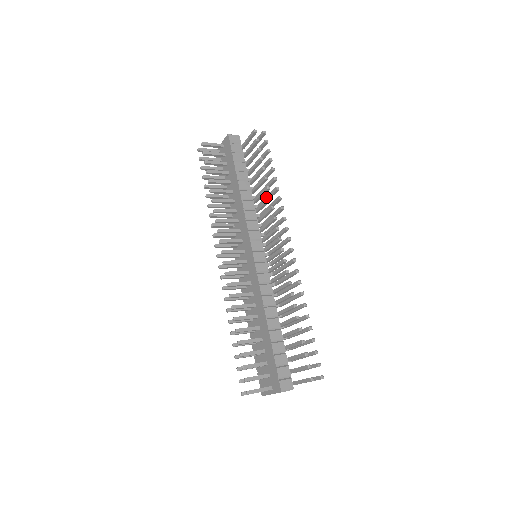
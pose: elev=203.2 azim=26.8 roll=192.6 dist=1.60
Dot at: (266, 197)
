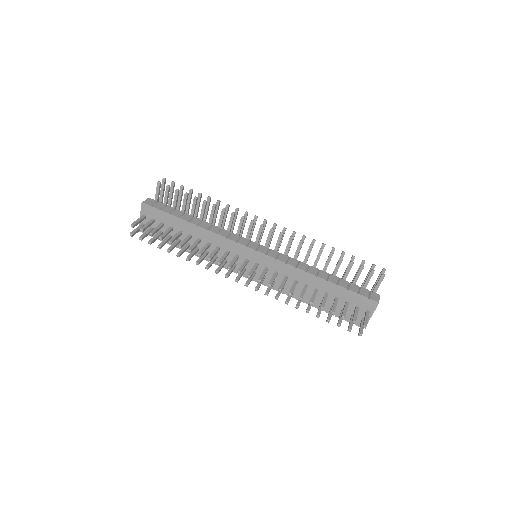
Dot at: (213, 218)
